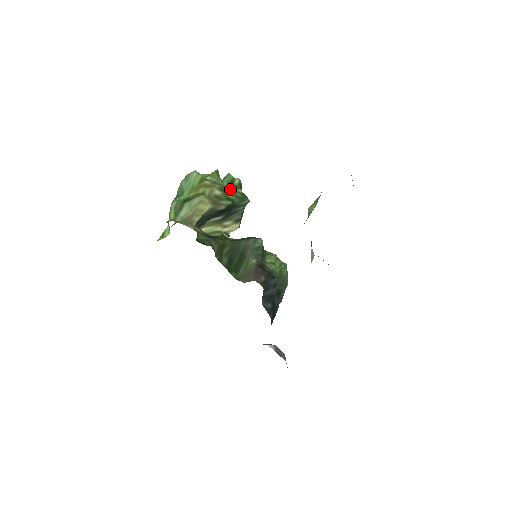
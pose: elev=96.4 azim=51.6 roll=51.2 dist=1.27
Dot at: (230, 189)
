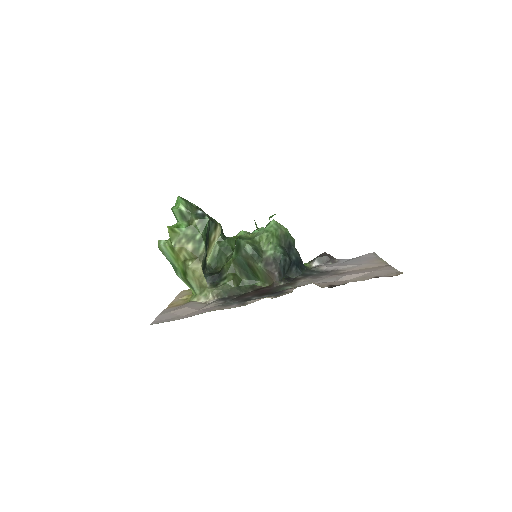
Dot at: (190, 229)
